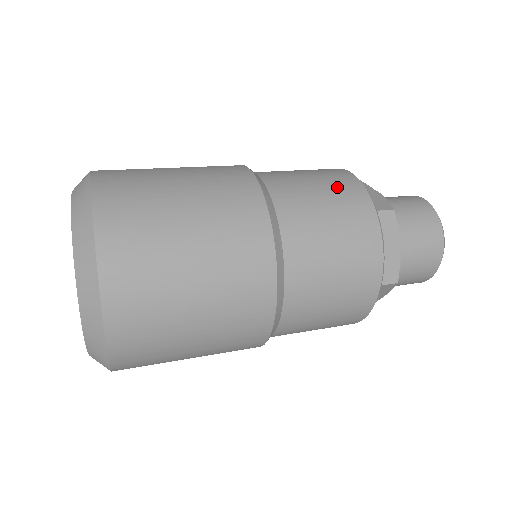
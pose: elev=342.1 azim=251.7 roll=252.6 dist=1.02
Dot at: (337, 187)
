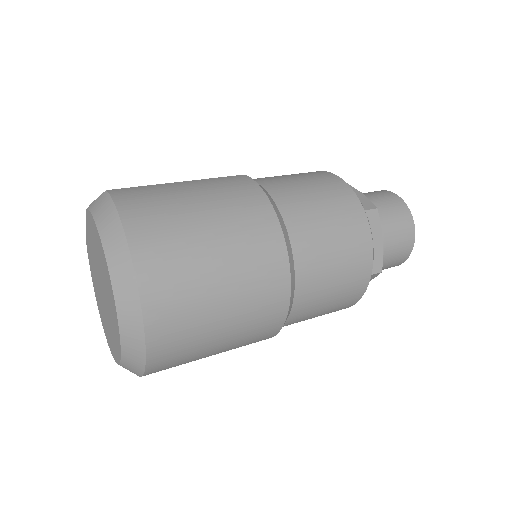
Dot at: (330, 192)
